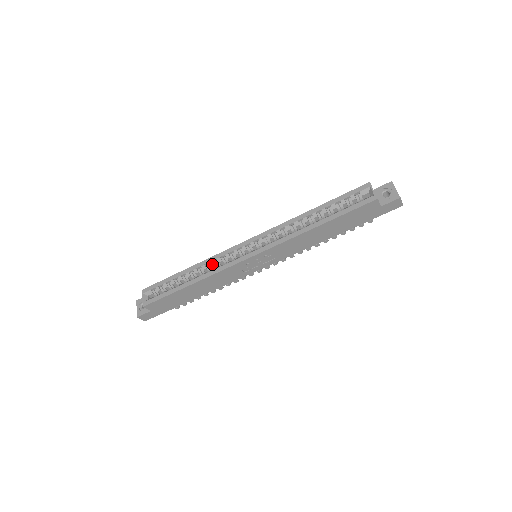
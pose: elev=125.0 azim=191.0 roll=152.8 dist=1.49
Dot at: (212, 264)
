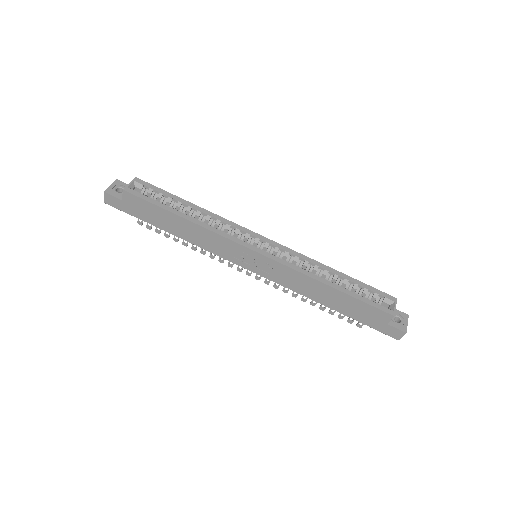
Dot at: (218, 223)
